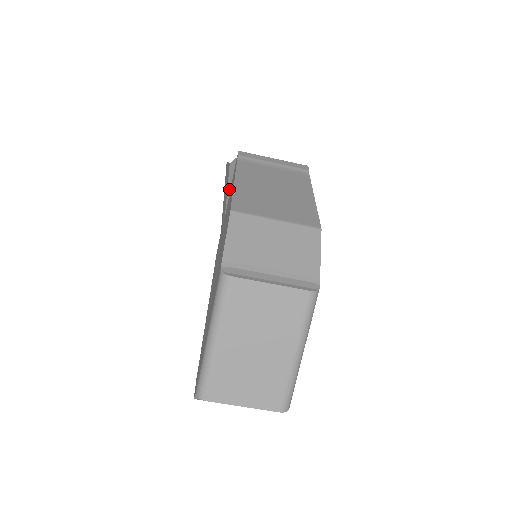
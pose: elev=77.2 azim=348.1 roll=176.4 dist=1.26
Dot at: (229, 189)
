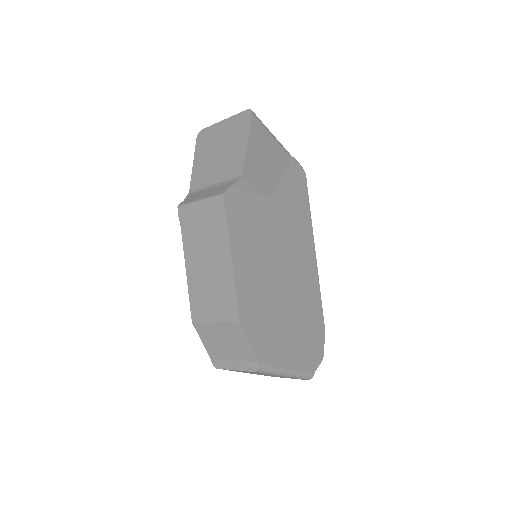
Dot at: occluded
